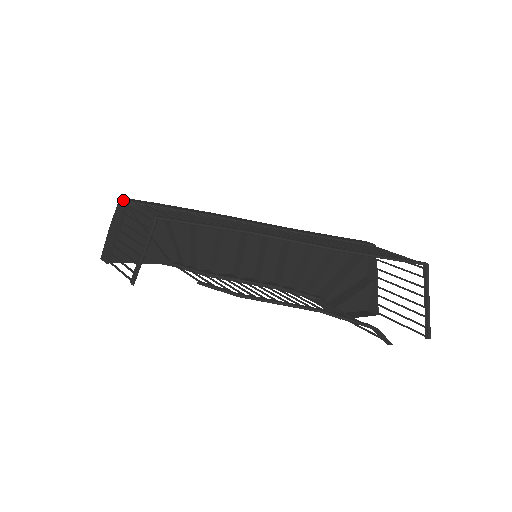
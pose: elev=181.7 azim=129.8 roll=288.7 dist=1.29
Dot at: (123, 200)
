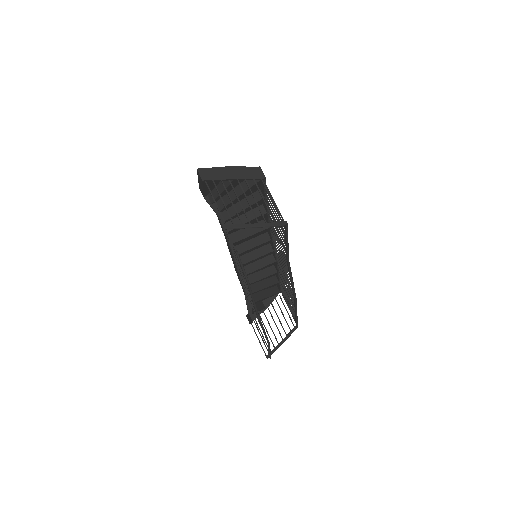
Dot at: (263, 173)
